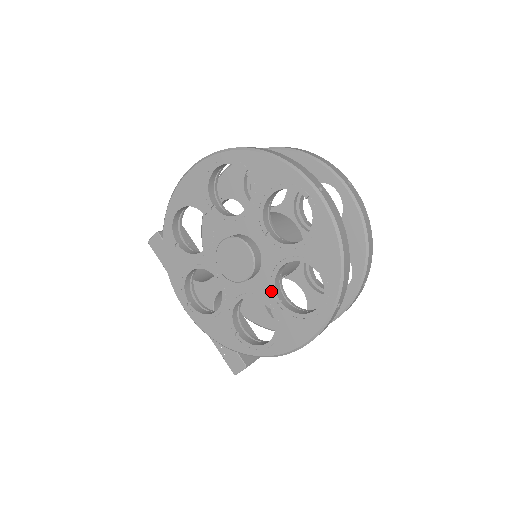
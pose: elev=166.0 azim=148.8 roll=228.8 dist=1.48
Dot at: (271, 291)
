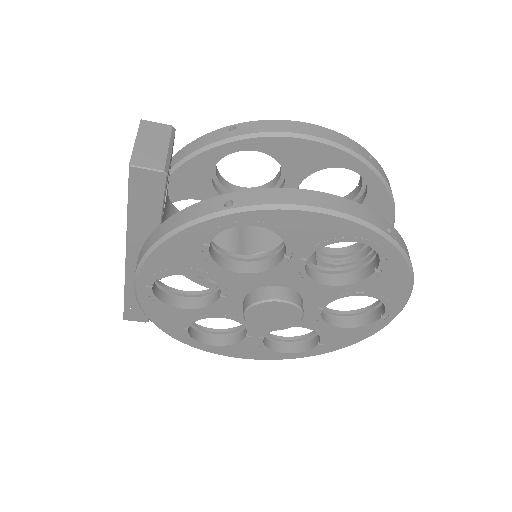
Dot at: (266, 330)
